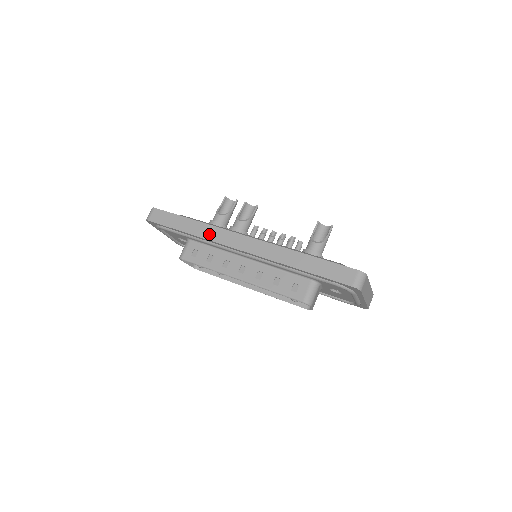
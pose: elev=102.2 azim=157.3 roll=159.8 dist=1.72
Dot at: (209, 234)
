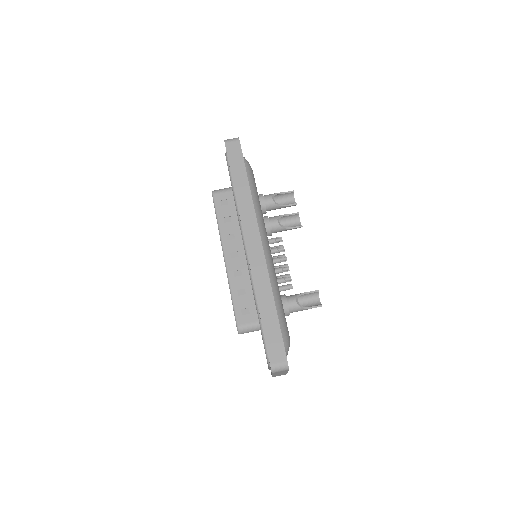
Dot at: (244, 207)
